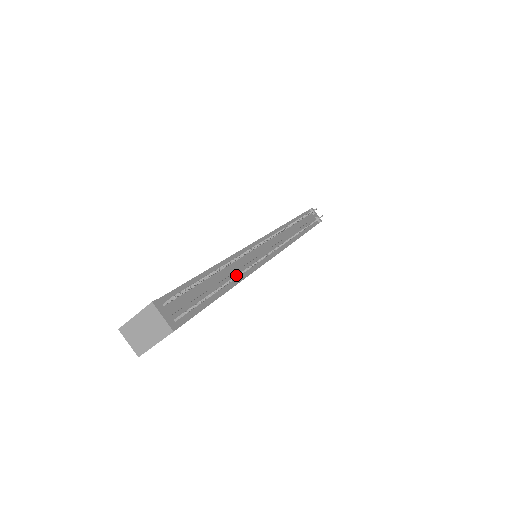
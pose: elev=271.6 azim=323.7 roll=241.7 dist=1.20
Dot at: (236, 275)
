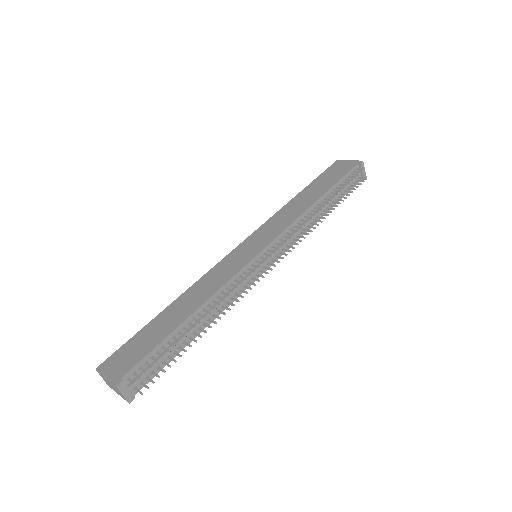
Dot at: (209, 327)
